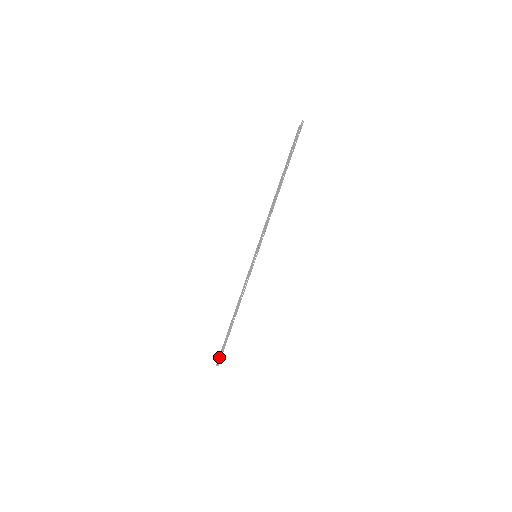
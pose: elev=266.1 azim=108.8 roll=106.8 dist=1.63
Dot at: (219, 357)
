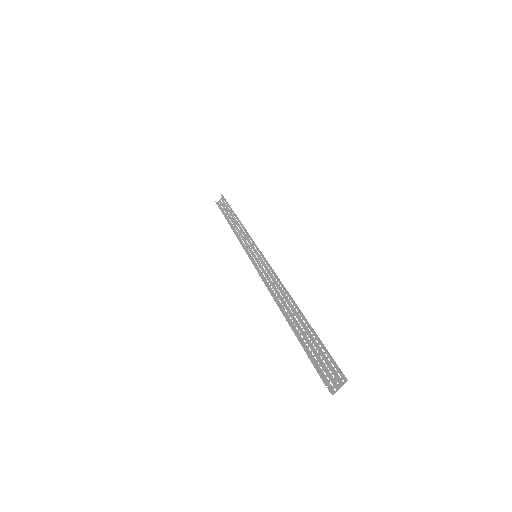
Dot at: occluded
